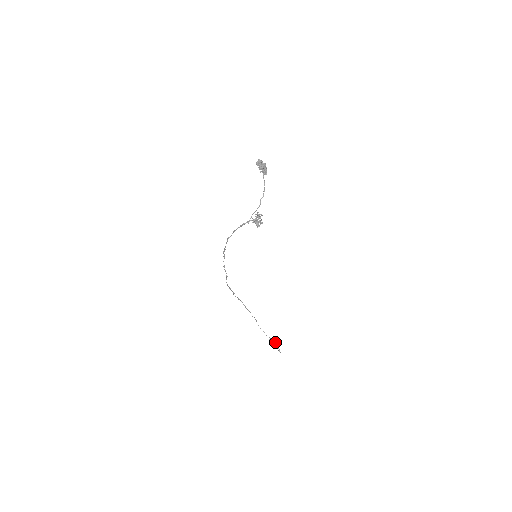
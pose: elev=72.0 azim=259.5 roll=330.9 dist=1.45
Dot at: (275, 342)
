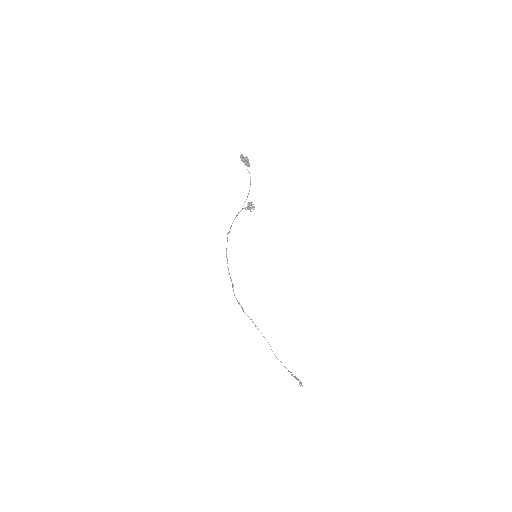
Dot at: occluded
